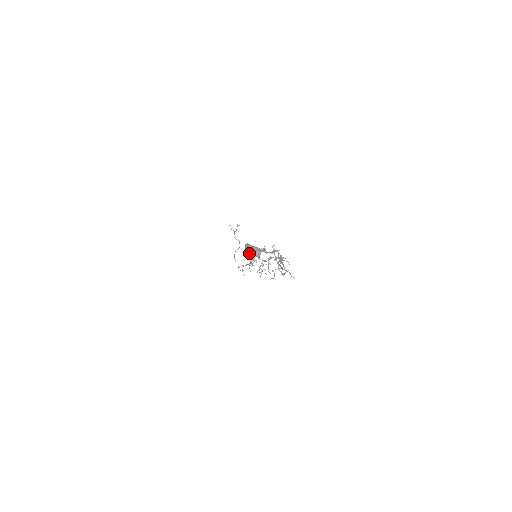
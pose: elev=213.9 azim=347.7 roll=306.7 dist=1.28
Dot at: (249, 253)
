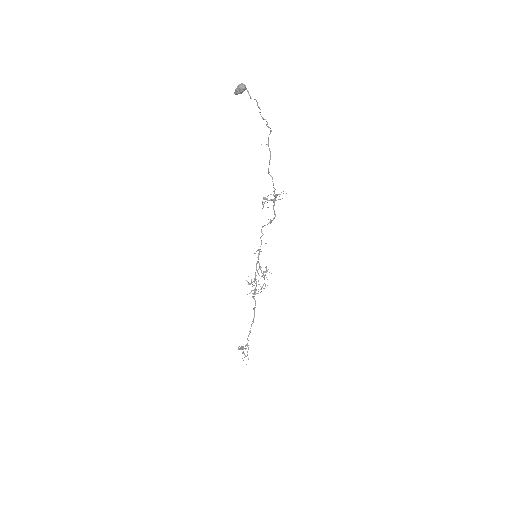
Dot at: (237, 87)
